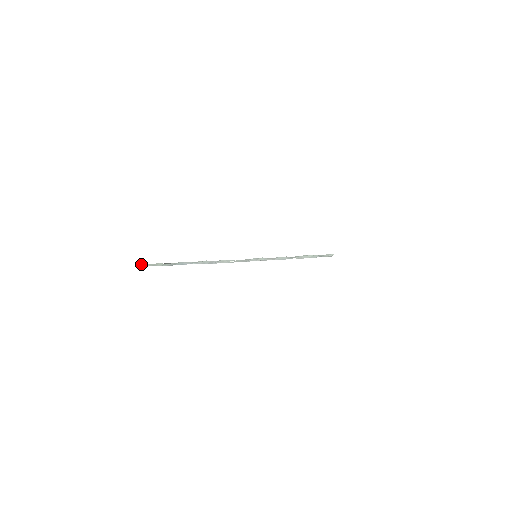
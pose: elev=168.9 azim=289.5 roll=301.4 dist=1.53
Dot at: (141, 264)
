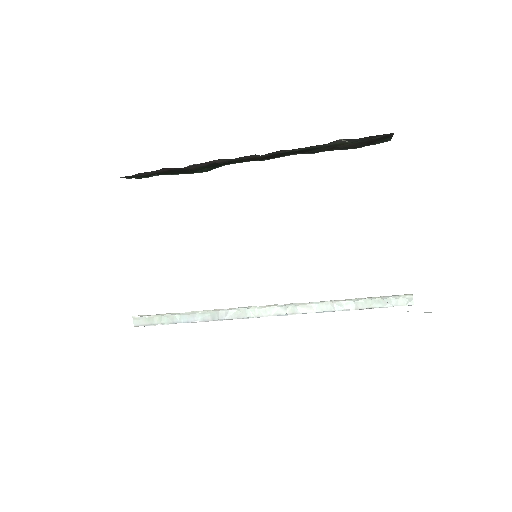
Dot at: (138, 320)
